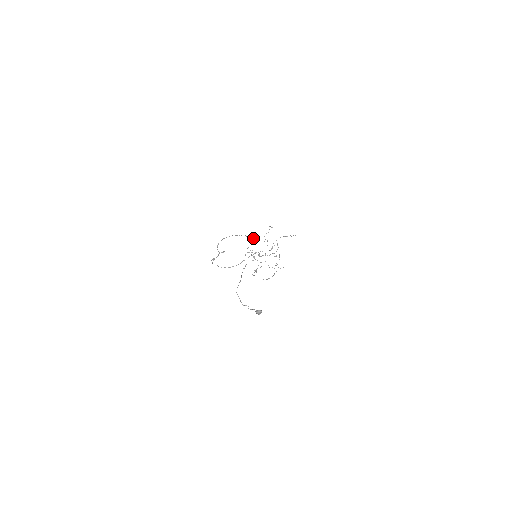
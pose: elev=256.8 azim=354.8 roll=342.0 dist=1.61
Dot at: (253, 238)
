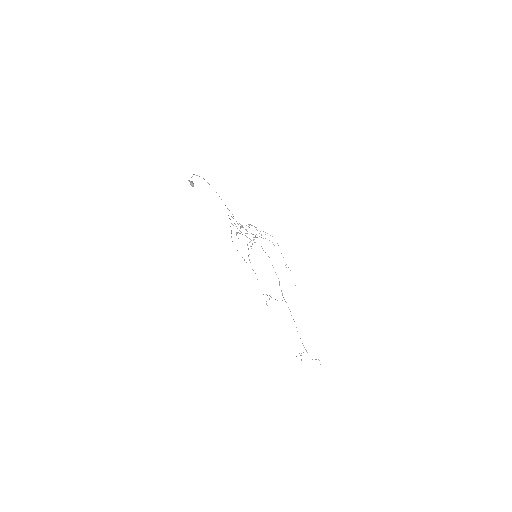
Dot at: (284, 299)
